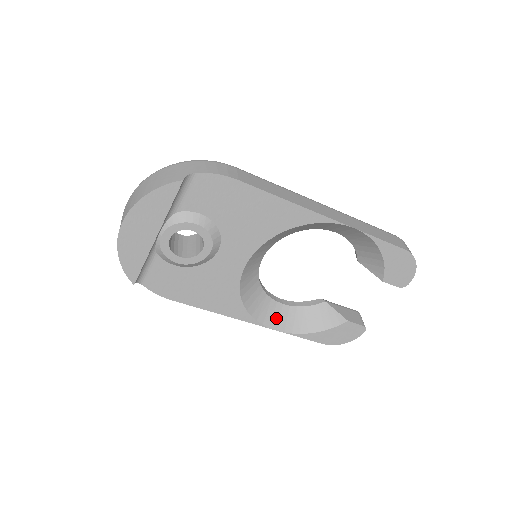
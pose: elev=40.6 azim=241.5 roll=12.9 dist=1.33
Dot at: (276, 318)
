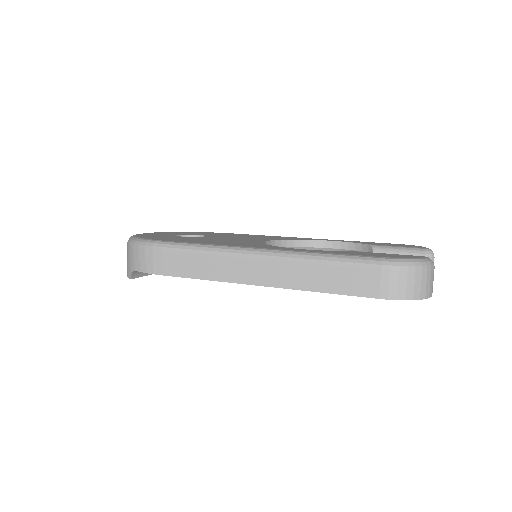
Dot at: occluded
